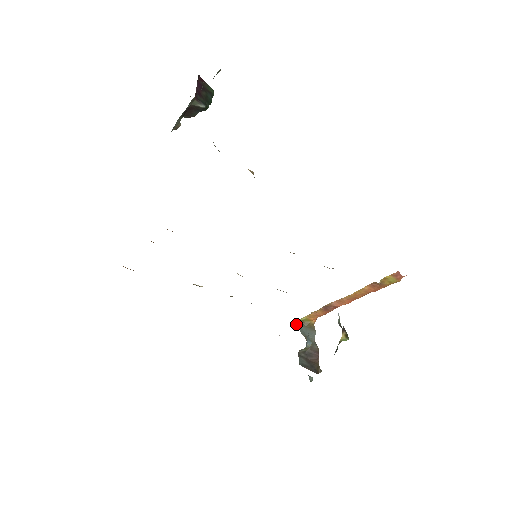
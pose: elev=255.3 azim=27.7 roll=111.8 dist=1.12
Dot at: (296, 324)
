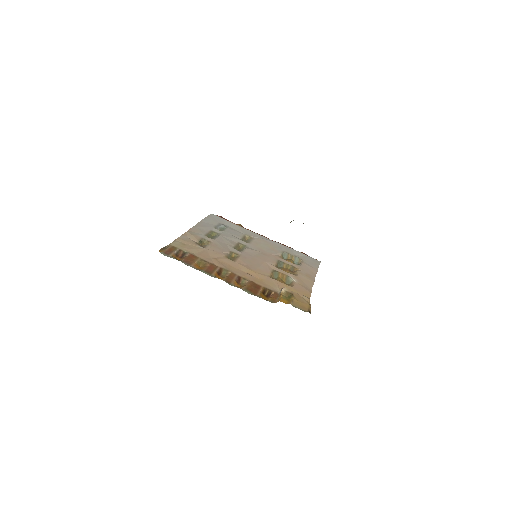
Dot at: occluded
